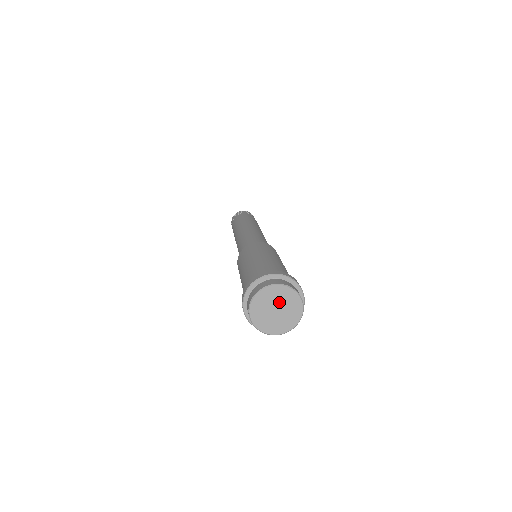
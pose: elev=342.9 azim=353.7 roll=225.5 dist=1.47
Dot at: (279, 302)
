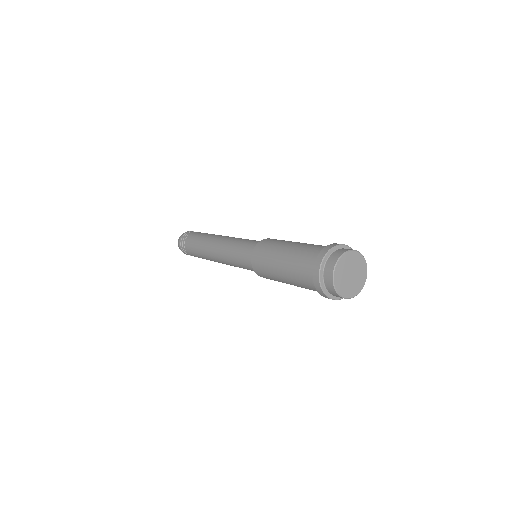
Dot at: (353, 267)
